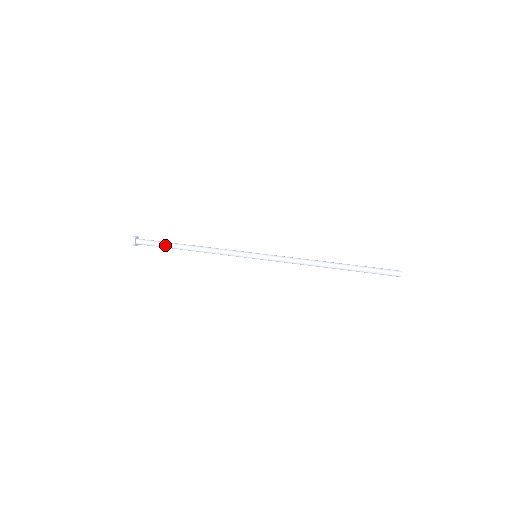
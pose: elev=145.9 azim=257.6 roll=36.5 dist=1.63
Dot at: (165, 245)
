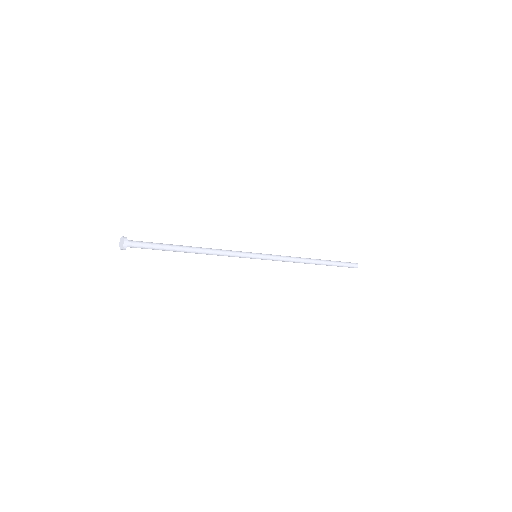
Dot at: (165, 245)
